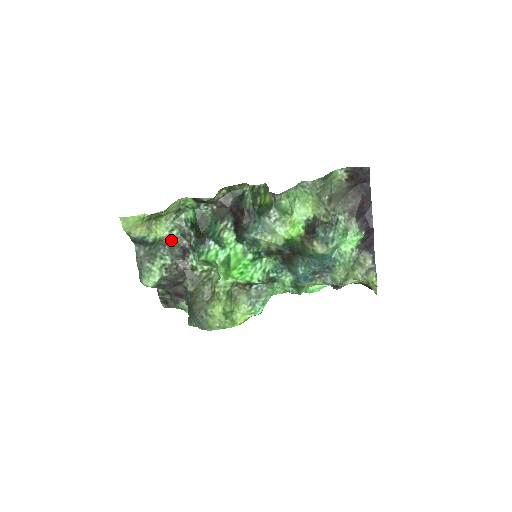
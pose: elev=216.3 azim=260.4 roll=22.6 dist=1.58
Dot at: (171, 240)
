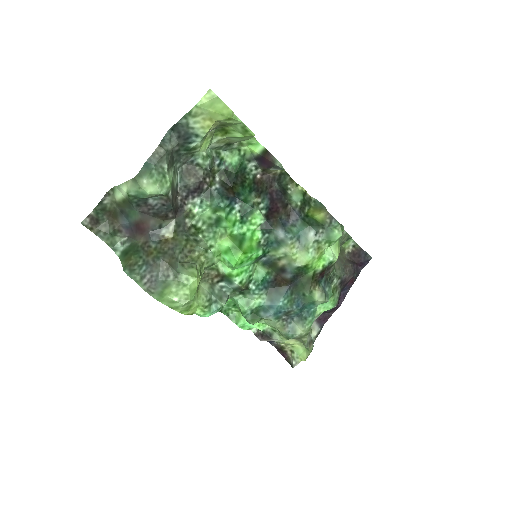
Dot at: (198, 164)
